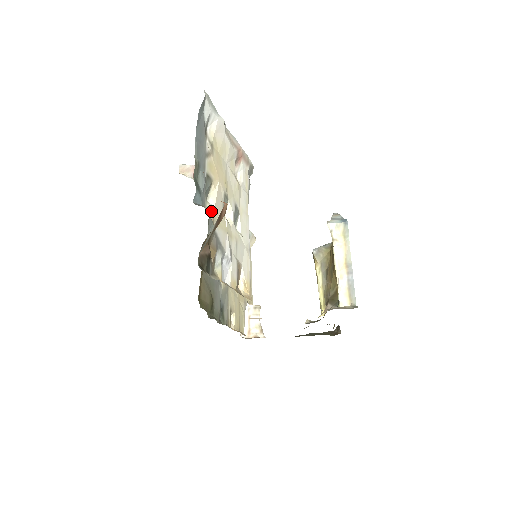
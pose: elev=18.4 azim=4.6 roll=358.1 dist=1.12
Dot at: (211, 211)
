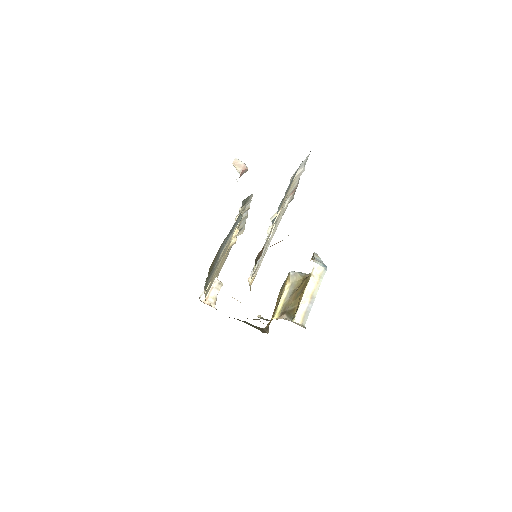
Dot at: occluded
